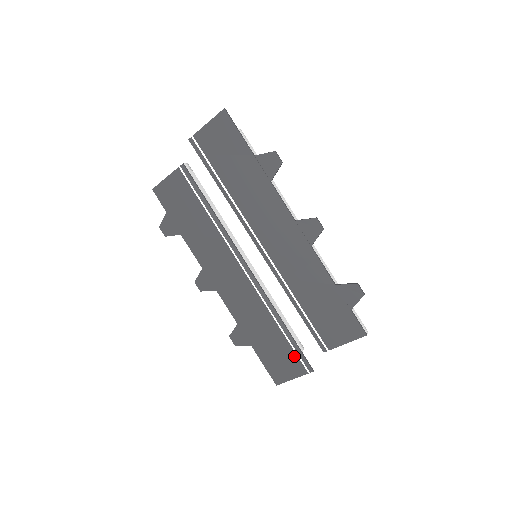
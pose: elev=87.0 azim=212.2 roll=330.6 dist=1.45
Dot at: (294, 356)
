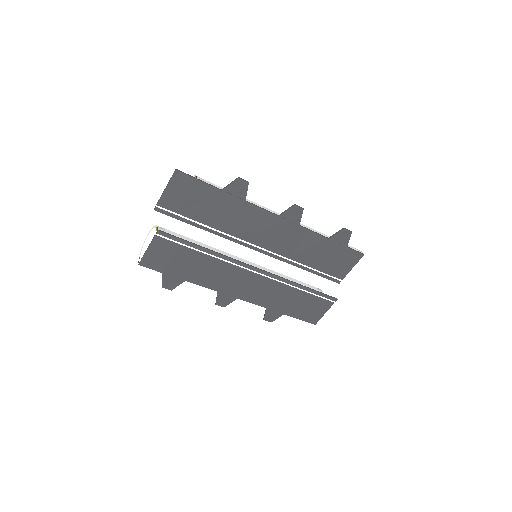
Dot at: (319, 300)
